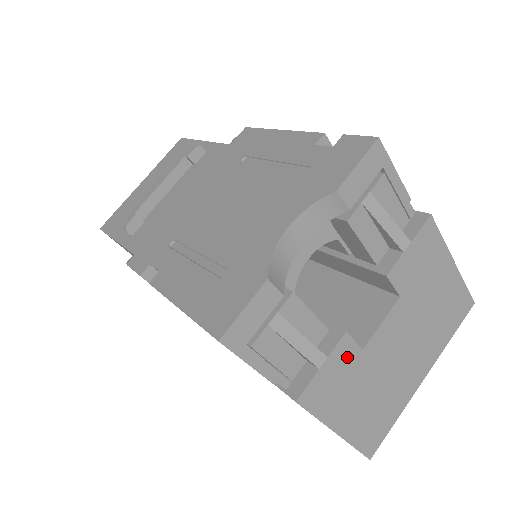
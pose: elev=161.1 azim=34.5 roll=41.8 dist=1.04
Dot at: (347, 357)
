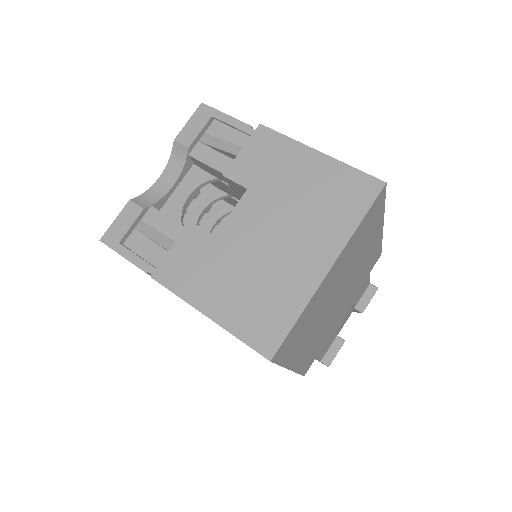
Dot at: (198, 242)
